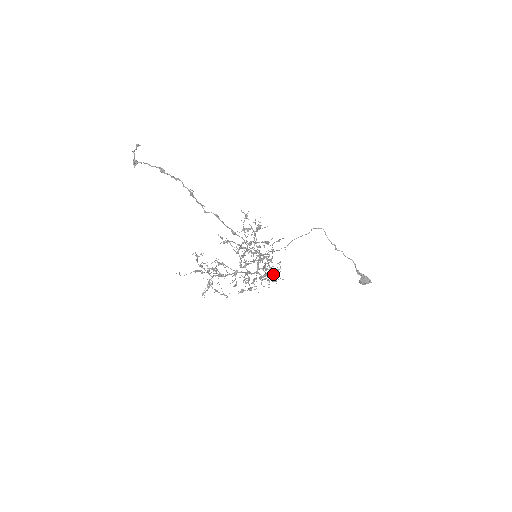
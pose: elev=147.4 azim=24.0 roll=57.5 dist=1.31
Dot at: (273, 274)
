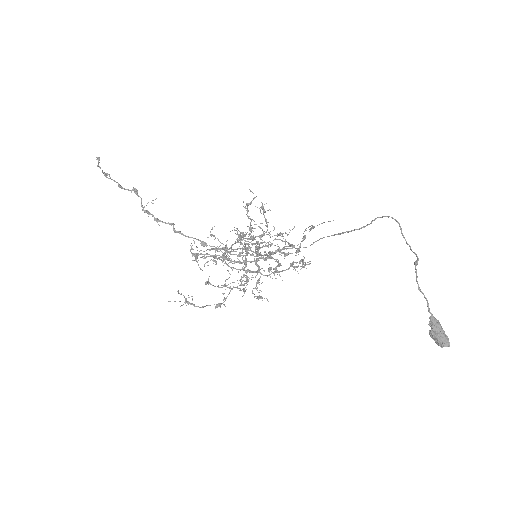
Dot at: (310, 261)
